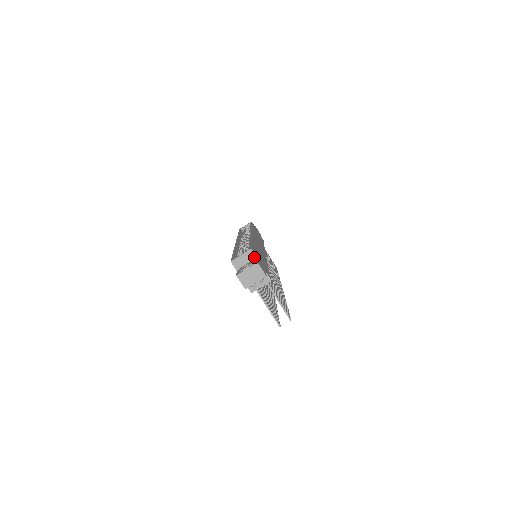
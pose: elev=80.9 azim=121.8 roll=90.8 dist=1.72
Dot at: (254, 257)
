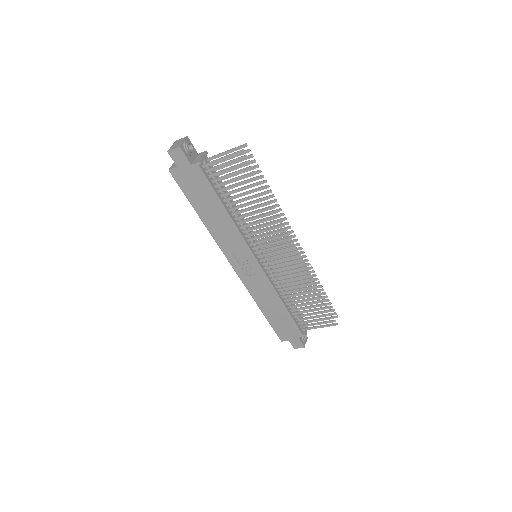
Dot at: occluded
